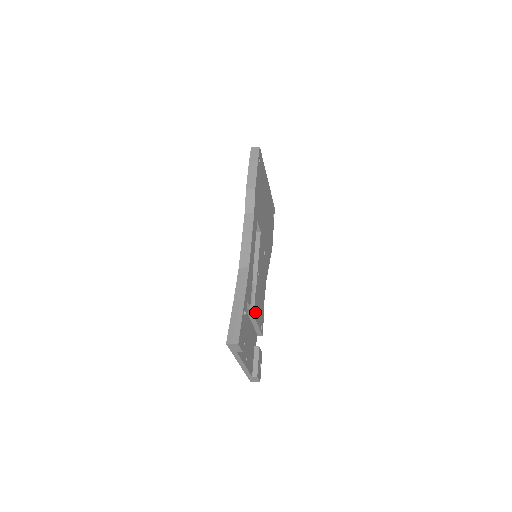
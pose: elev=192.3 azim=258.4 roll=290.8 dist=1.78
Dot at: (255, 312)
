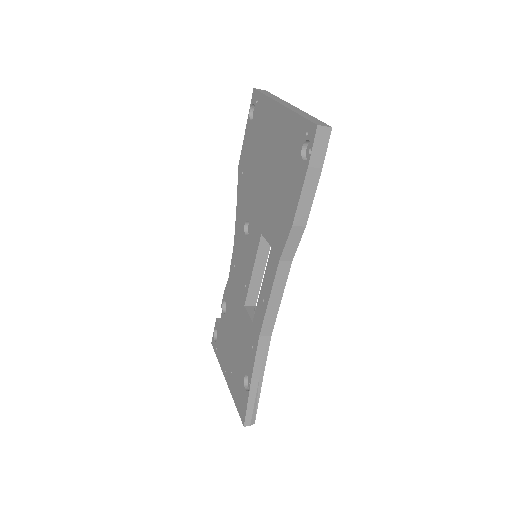
Dot at: occluded
